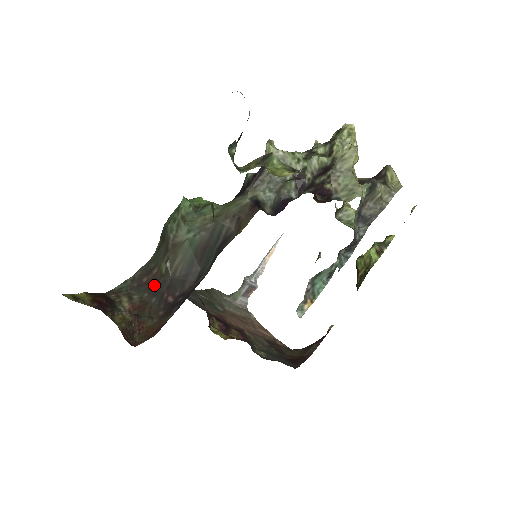
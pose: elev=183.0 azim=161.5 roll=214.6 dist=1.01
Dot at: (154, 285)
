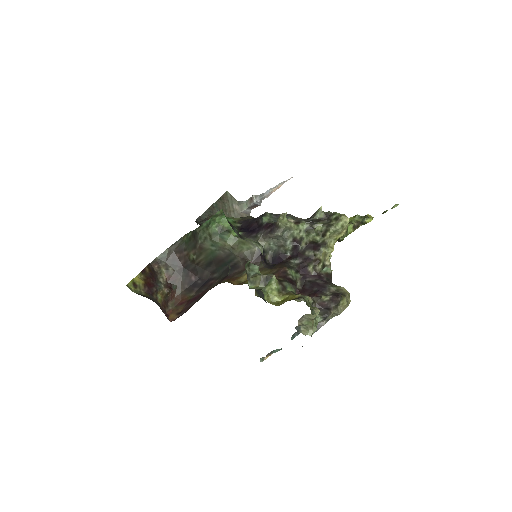
Dot at: (183, 263)
